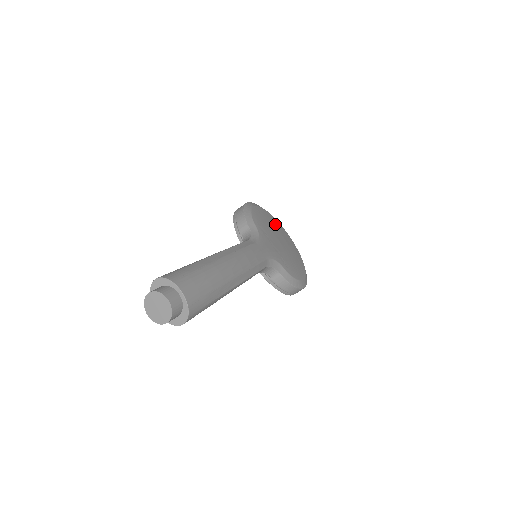
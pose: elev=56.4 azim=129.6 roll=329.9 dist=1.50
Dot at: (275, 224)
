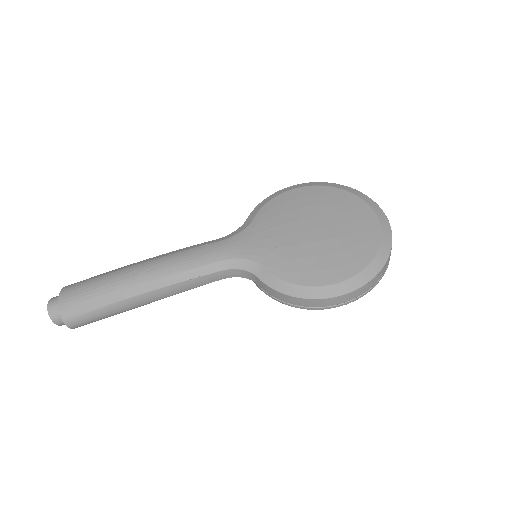
Dot at: (333, 204)
